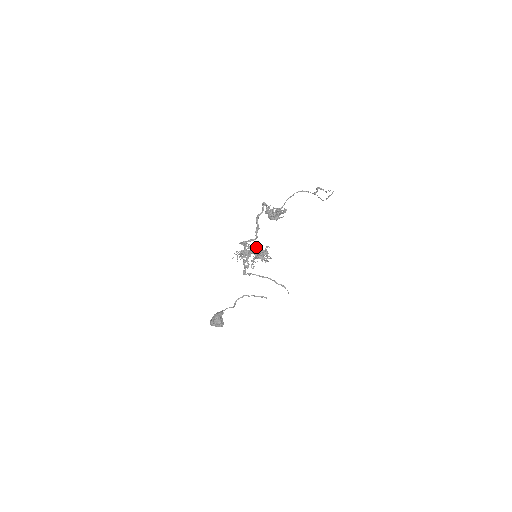
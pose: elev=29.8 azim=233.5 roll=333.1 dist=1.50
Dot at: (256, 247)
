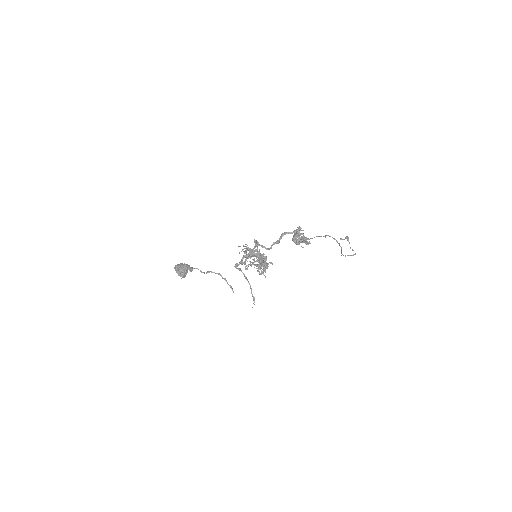
Dot at: (263, 257)
